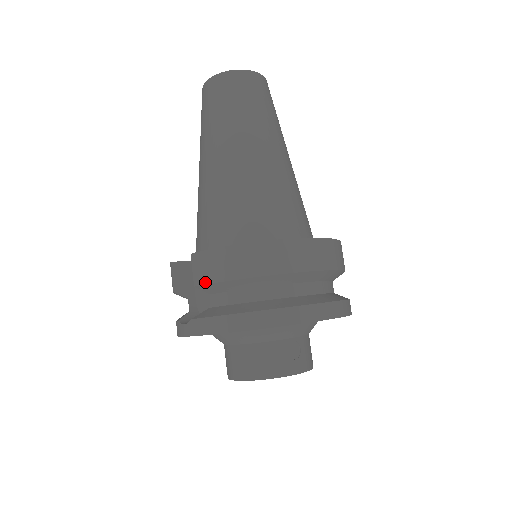
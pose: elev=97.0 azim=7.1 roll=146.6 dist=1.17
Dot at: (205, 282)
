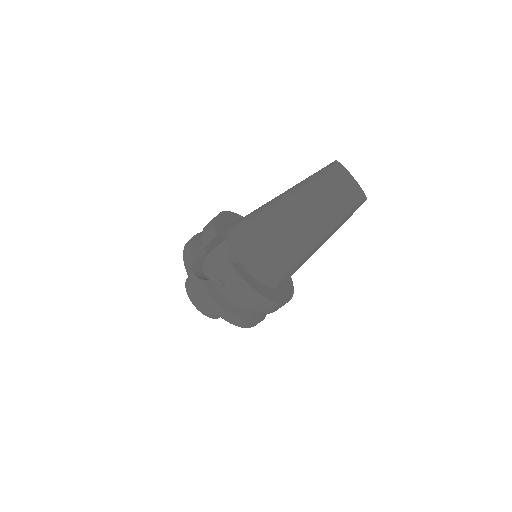
Dot at: (222, 281)
